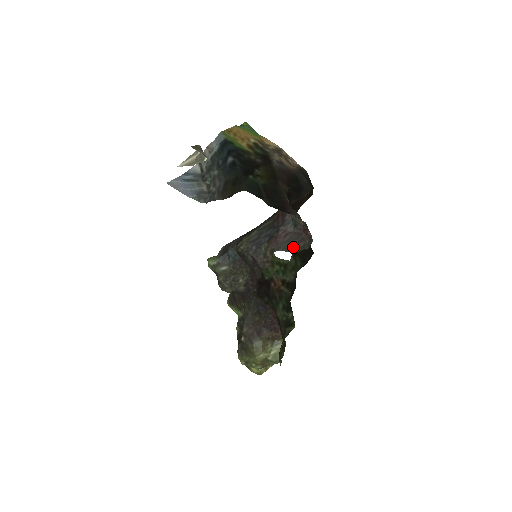
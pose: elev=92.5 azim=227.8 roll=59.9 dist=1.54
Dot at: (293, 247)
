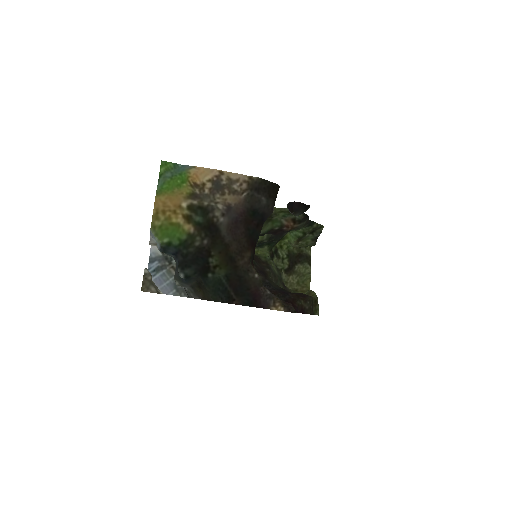
Dot at: occluded
